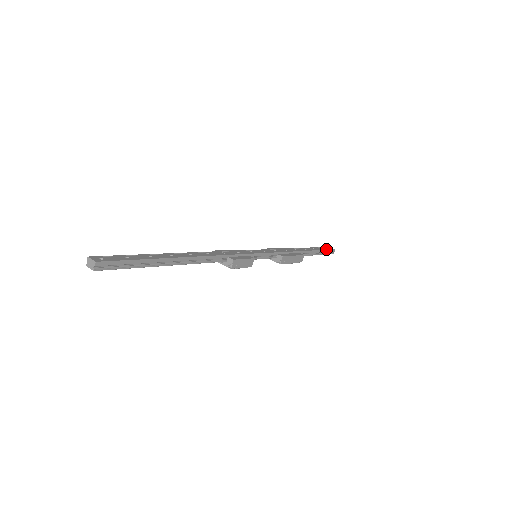
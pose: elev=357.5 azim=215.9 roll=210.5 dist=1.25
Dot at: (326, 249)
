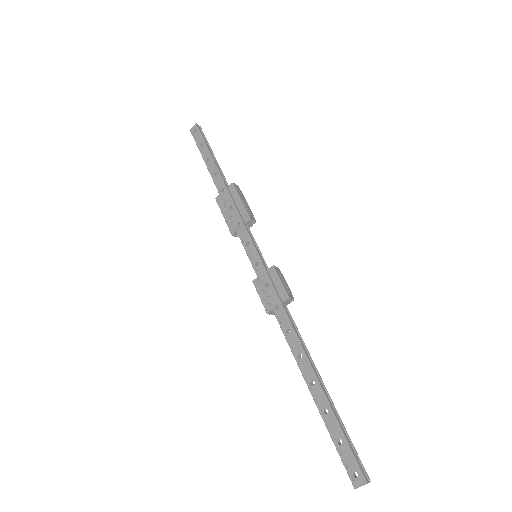
Dot at: (202, 139)
